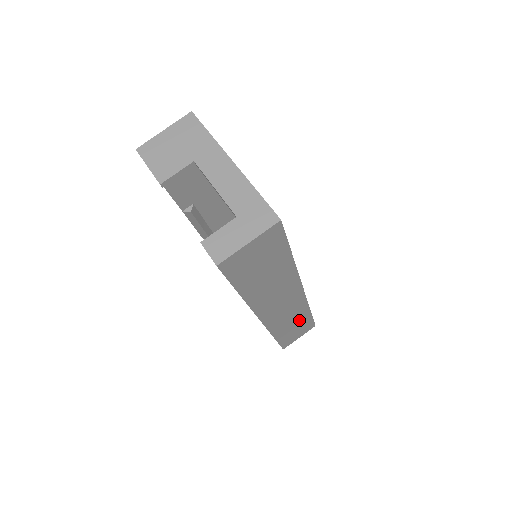
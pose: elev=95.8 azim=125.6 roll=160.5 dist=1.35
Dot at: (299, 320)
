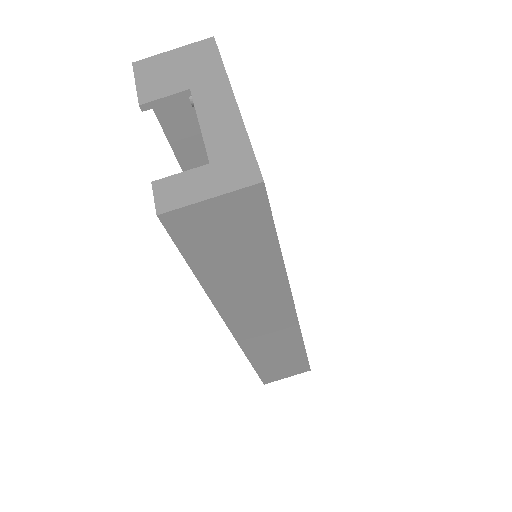
Dot at: (288, 353)
